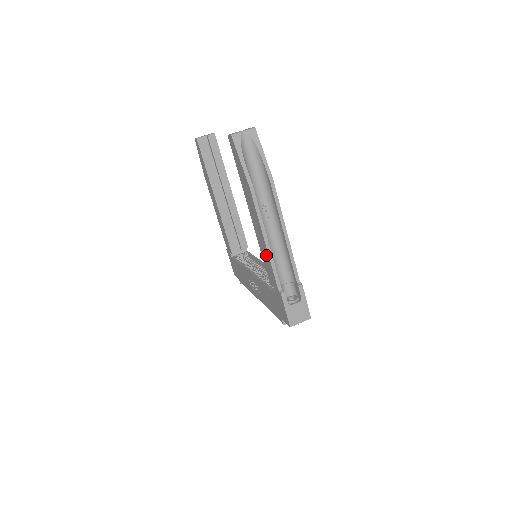
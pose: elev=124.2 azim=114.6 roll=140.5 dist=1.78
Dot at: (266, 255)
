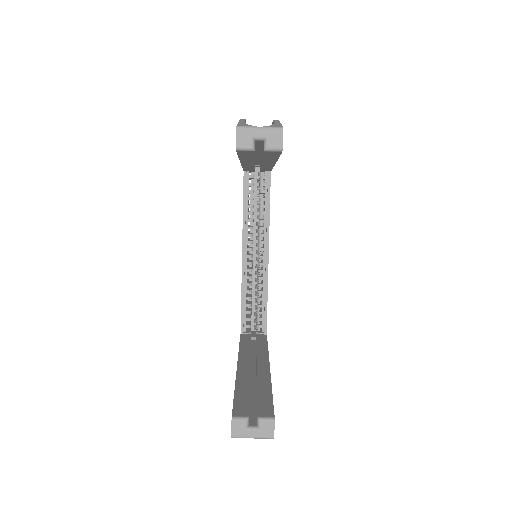
Dot at: occluded
